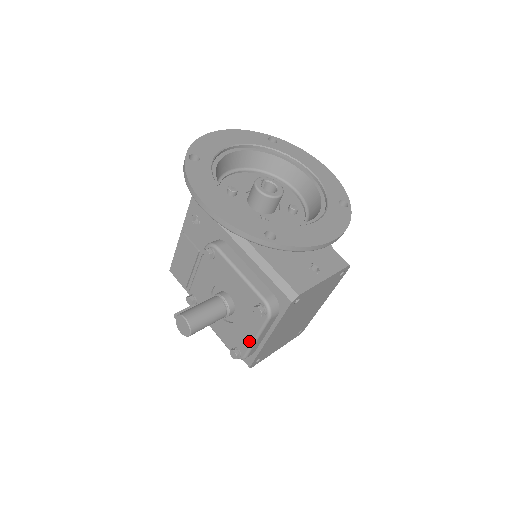
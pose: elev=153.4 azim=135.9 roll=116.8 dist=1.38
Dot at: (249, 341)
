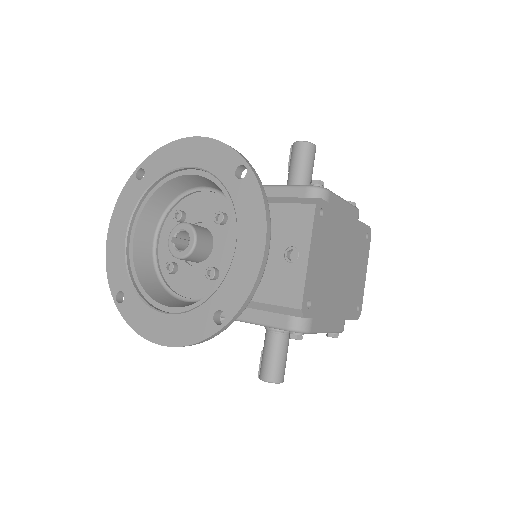
Dot at: occluded
